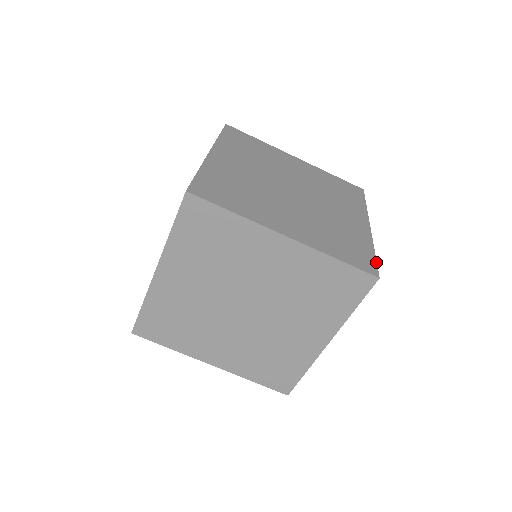
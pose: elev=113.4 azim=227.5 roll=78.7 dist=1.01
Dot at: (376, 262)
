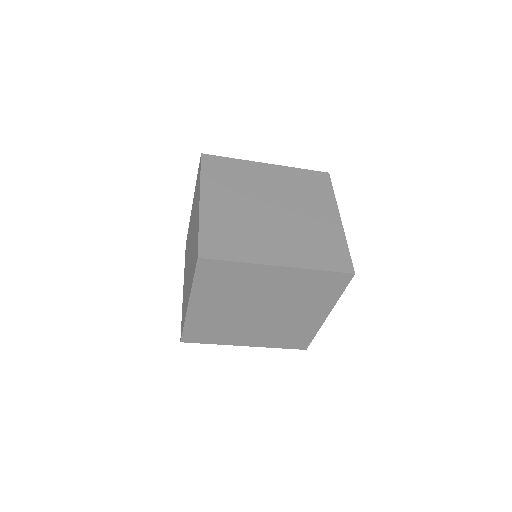
Dot at: (350, 258)
